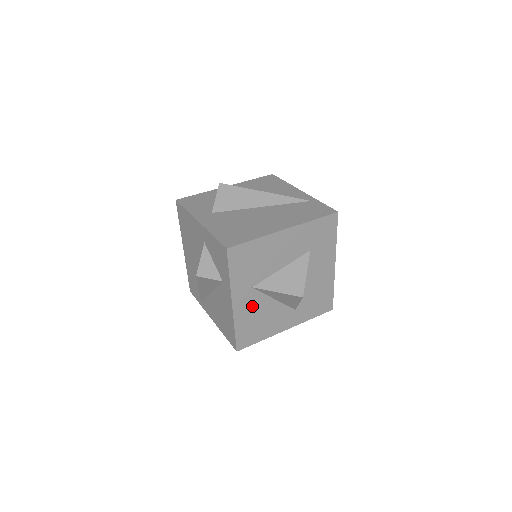
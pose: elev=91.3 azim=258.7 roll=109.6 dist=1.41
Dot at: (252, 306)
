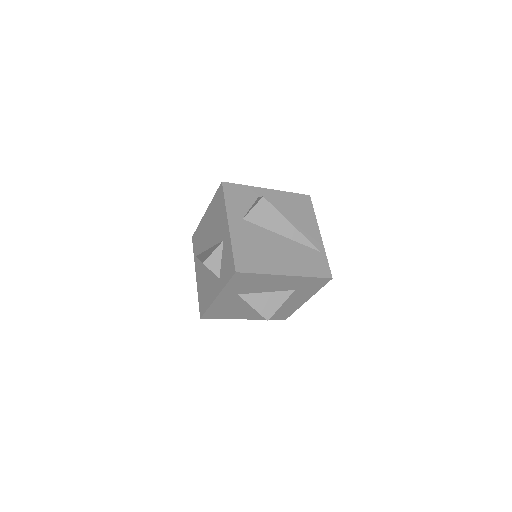
Dot at: (230, 302)
